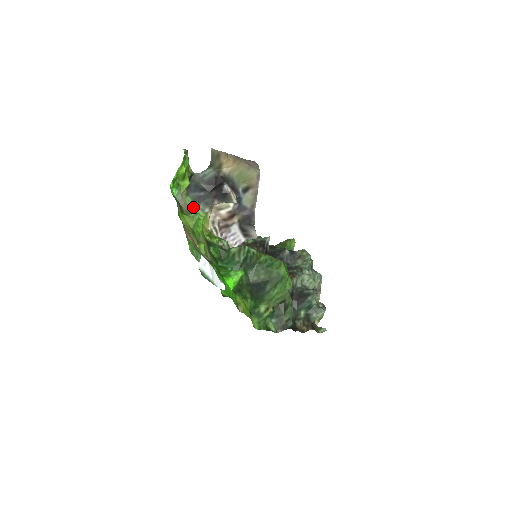
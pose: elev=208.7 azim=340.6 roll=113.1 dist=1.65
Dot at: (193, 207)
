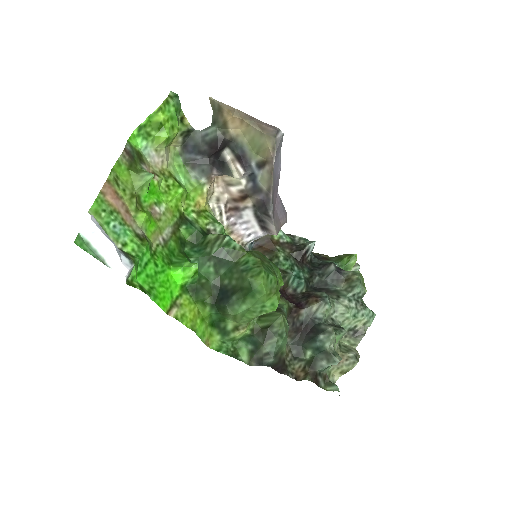
Dot at: (183, 171)
